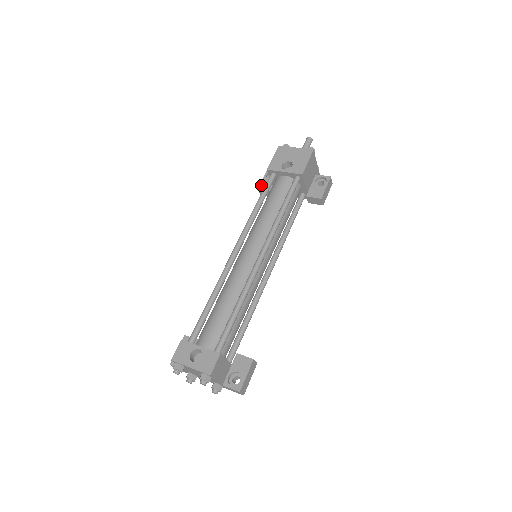
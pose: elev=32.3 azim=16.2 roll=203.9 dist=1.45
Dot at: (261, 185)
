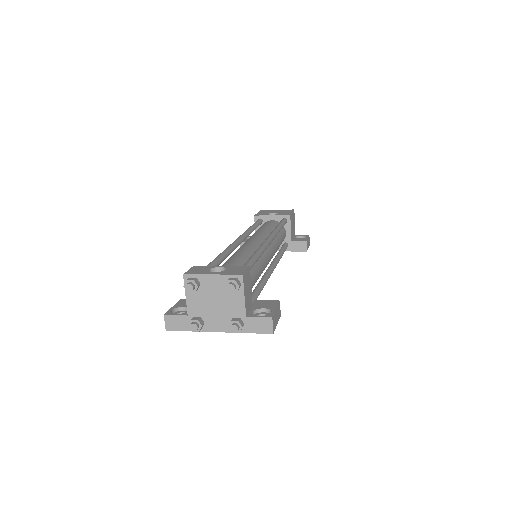
Dot at: (243, 241)
